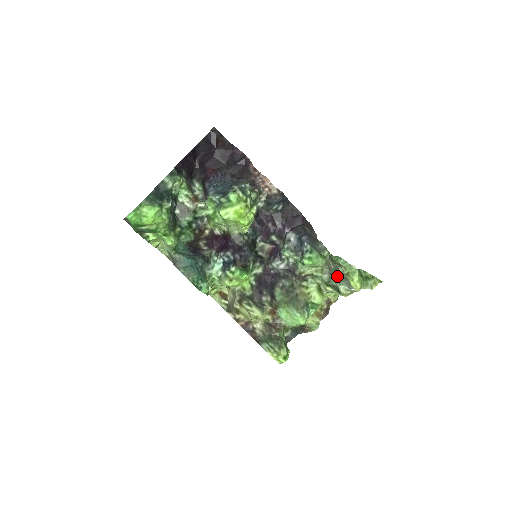
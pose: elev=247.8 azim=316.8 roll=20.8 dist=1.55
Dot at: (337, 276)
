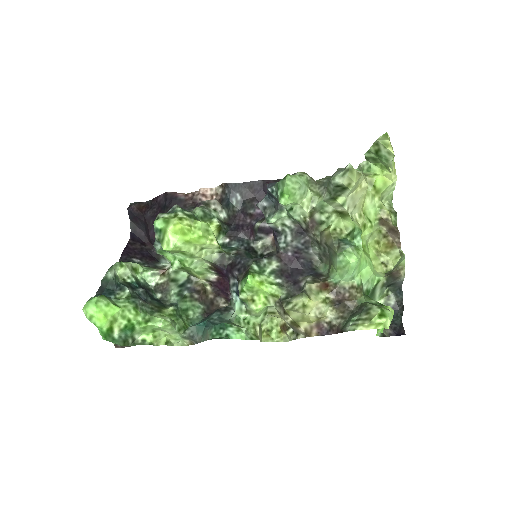
Dot at: (329, 179)
